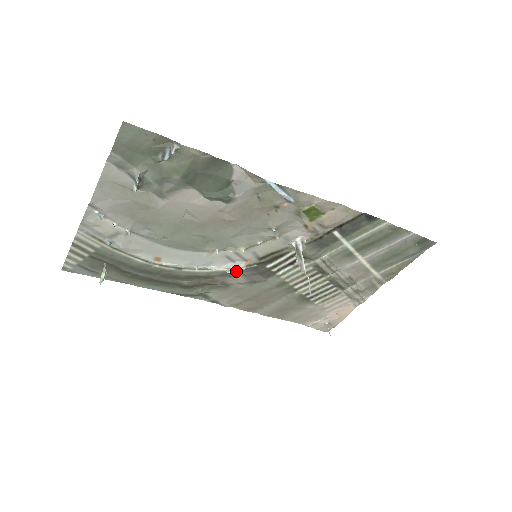
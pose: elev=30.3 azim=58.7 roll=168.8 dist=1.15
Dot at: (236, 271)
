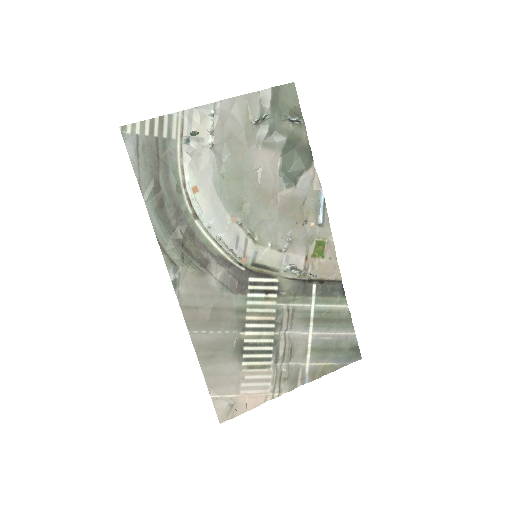
Dot at: (226, 261)
